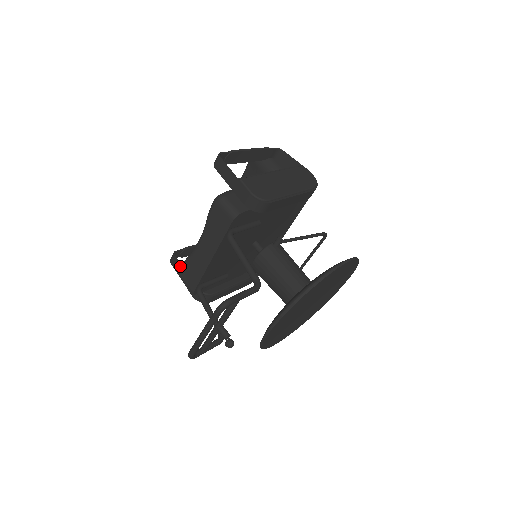
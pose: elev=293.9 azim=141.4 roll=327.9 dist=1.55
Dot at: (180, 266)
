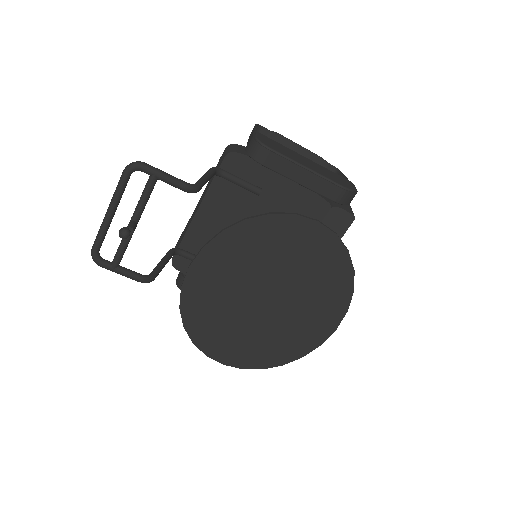
Dot at: occluded
